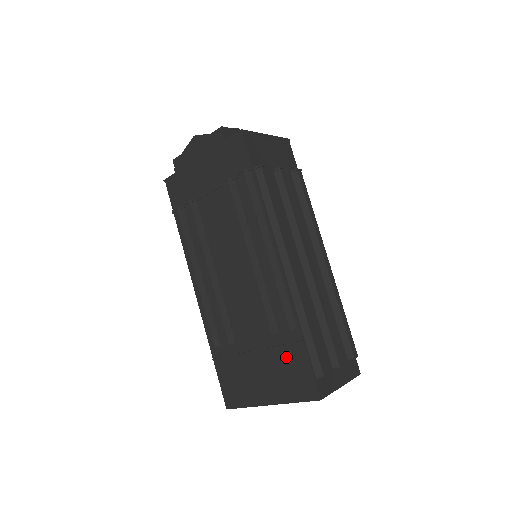
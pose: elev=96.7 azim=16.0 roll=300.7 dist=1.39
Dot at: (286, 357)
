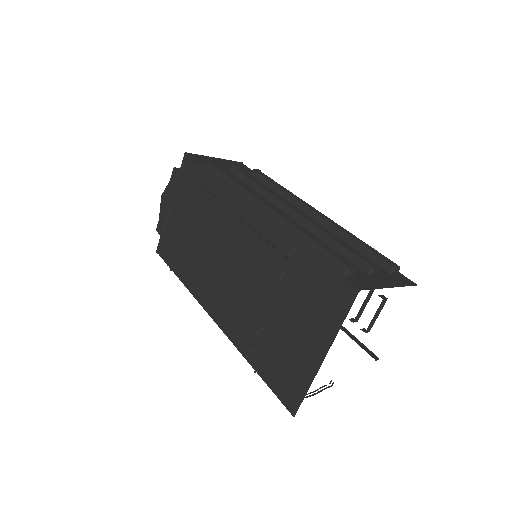
Dot at: (307, 286)
